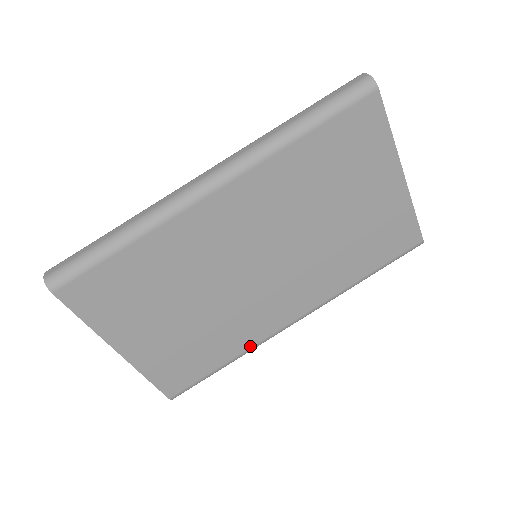
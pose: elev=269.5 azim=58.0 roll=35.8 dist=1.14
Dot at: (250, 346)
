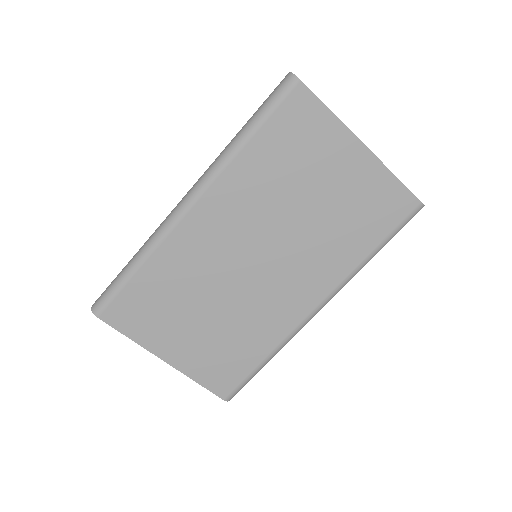
Dot at: (280, 340)
